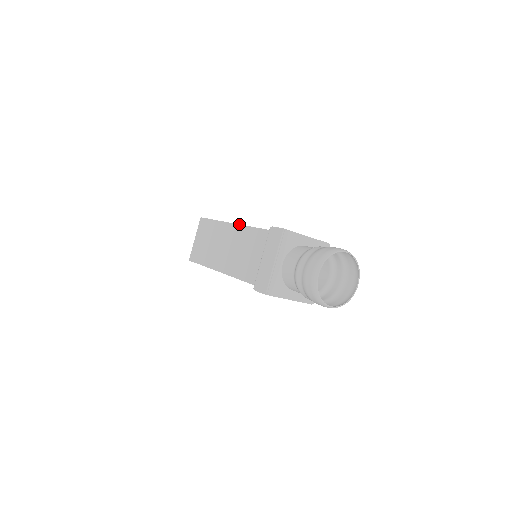
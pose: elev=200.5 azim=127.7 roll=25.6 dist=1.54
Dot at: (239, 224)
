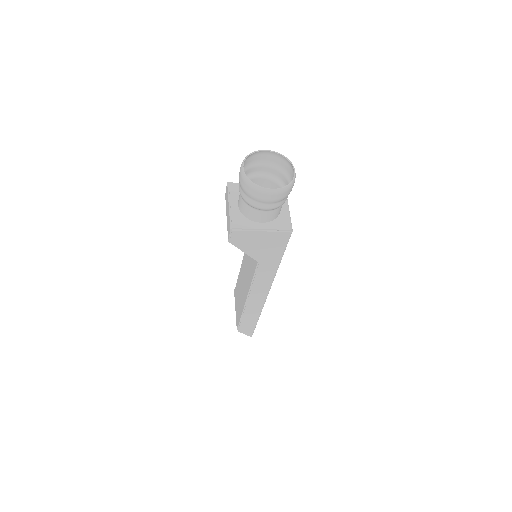
Dot at: occluded
